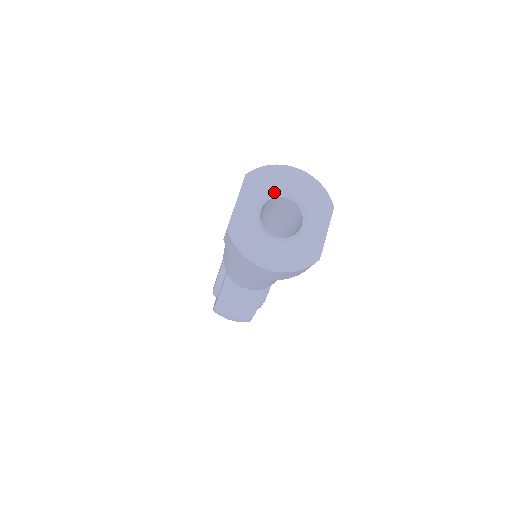
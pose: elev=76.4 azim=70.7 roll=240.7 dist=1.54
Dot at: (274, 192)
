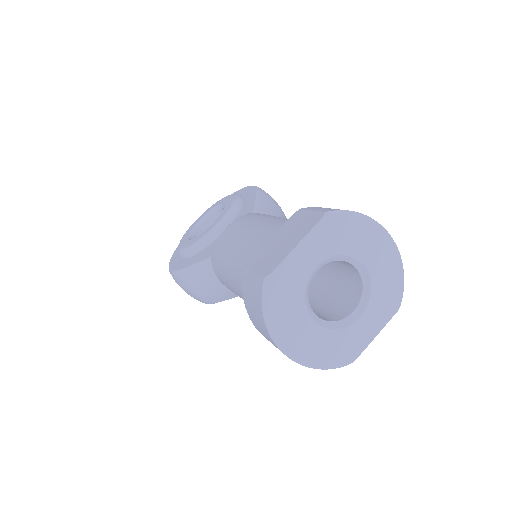
Dot at: (347, 255)
